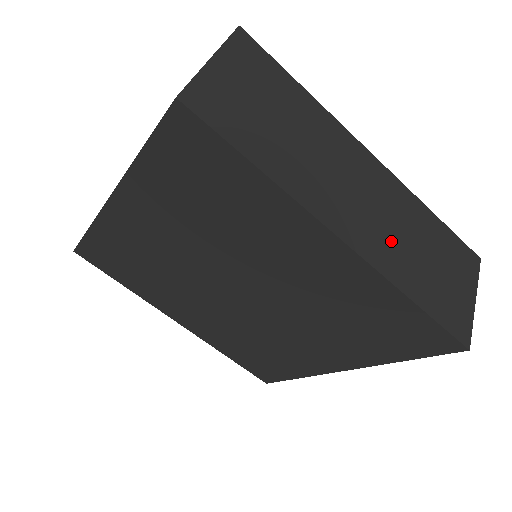
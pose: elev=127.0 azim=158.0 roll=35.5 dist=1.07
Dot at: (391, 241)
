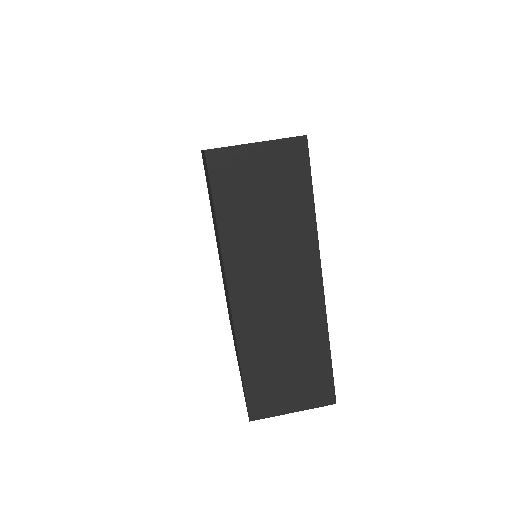
Dot at: (267, 328)
